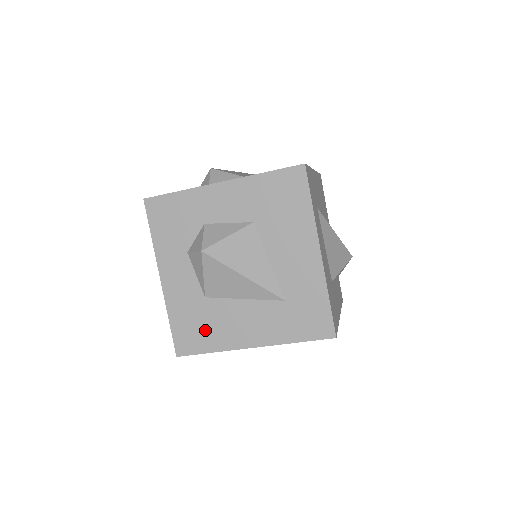
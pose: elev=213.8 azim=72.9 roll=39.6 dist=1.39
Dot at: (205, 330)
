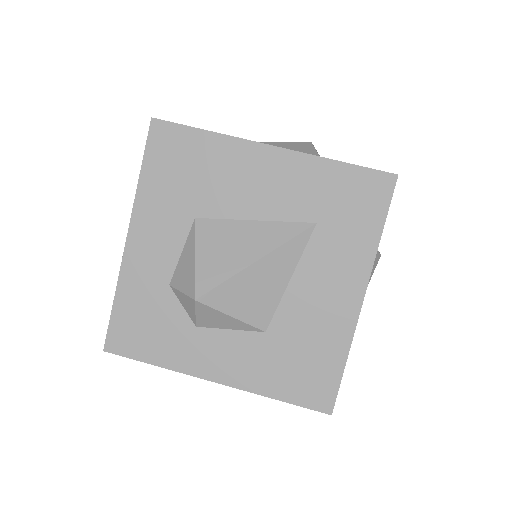
Dot at: (311, 355)
